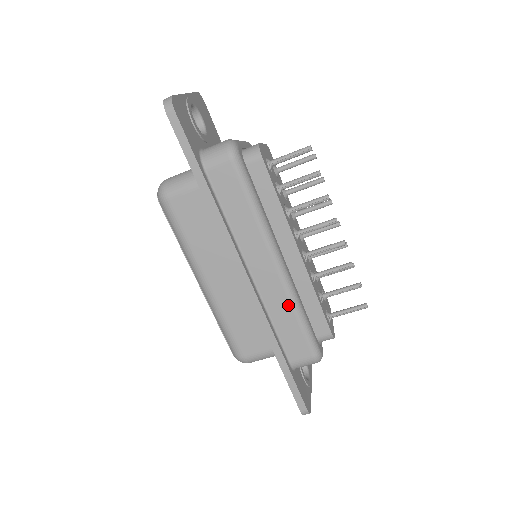
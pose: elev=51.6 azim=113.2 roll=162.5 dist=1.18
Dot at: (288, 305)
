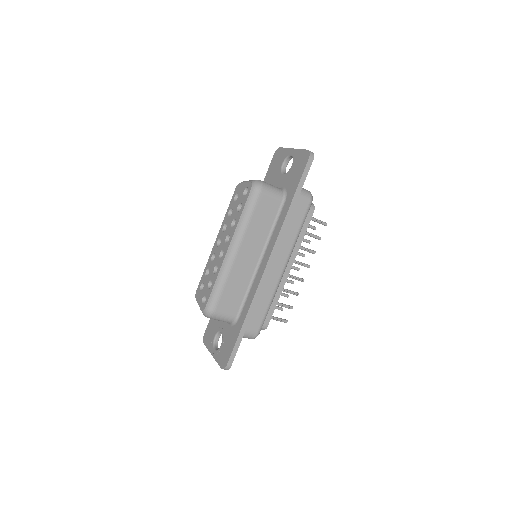
Dot at: (271, 294)
